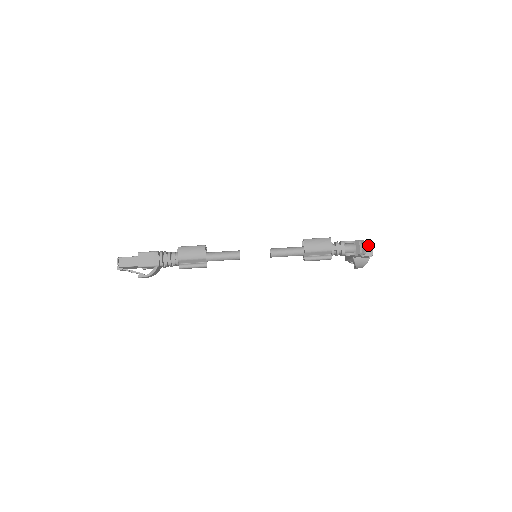
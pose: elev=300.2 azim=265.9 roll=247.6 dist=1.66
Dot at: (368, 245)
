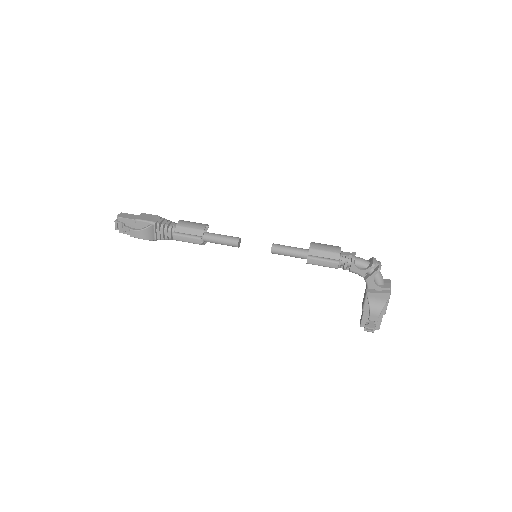
Dot at: (386, 280)
